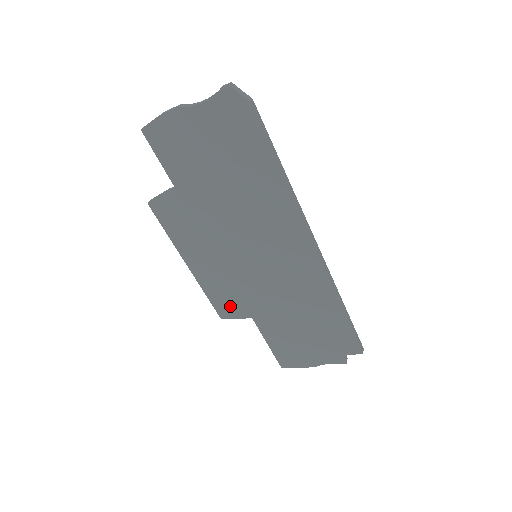
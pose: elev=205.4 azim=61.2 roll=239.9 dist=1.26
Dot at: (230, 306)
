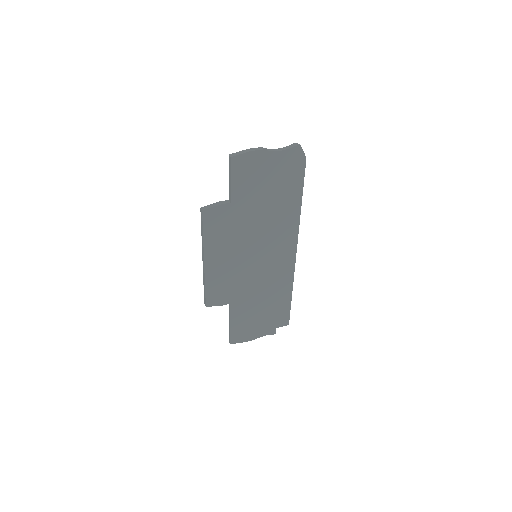
Dot at: (219, 295)
